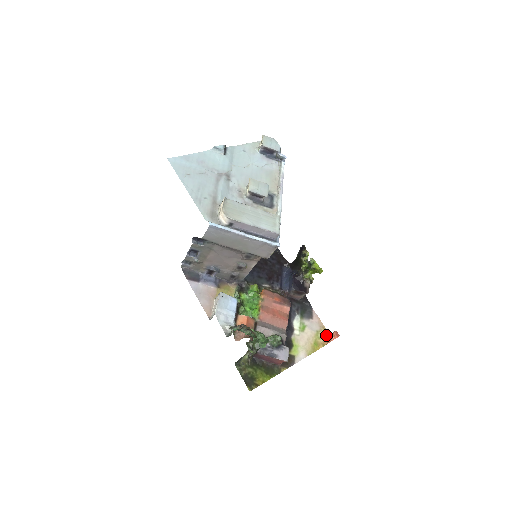
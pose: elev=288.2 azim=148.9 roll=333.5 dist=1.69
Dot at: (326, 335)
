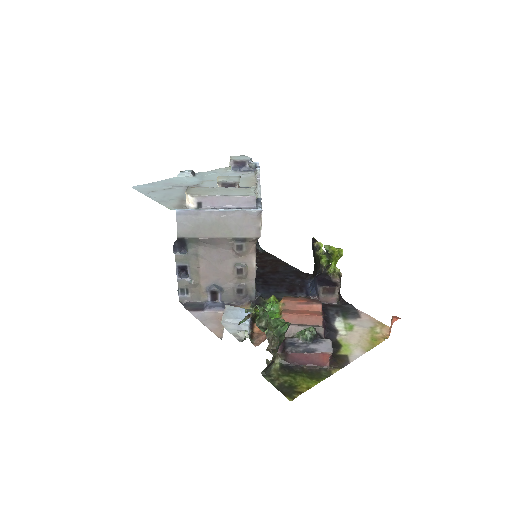
Dot at: (385, 329)
